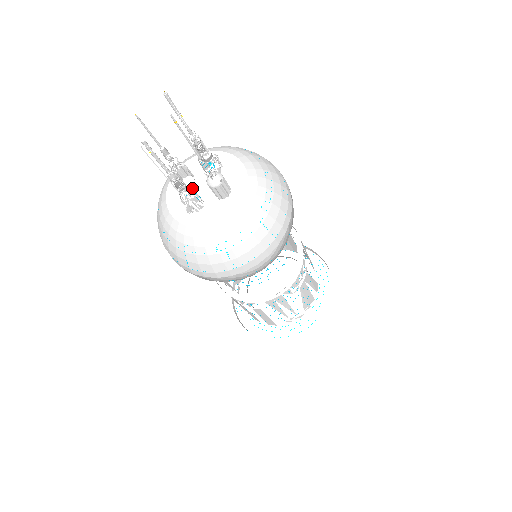
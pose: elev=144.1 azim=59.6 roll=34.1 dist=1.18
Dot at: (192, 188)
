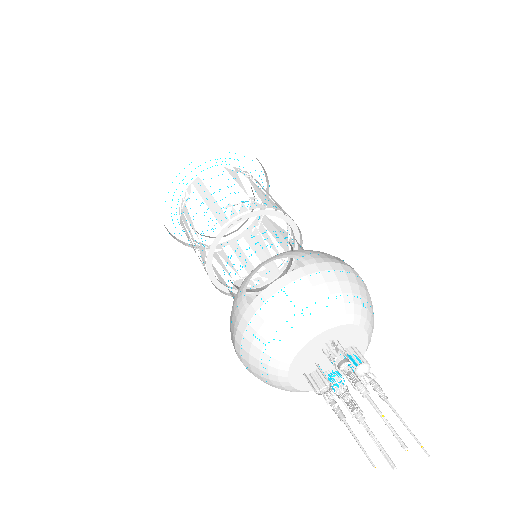
Dot at: (316, 368)
